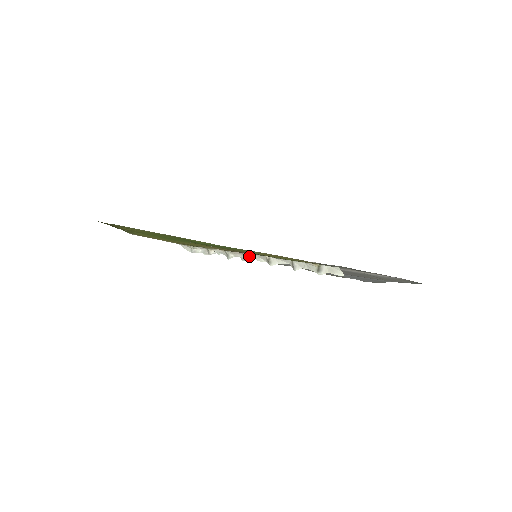
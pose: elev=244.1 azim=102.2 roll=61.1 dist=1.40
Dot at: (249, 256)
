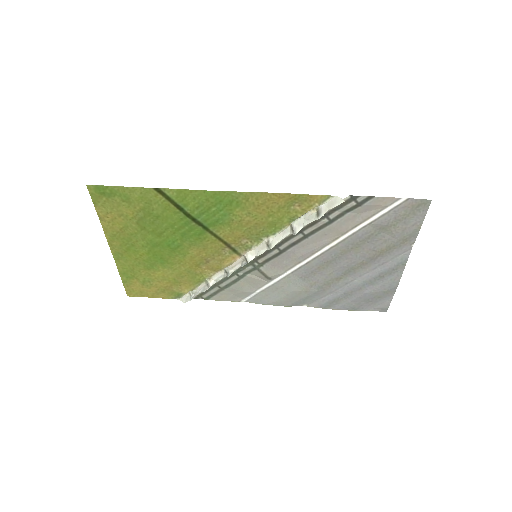
Dot at: (248, 255)
